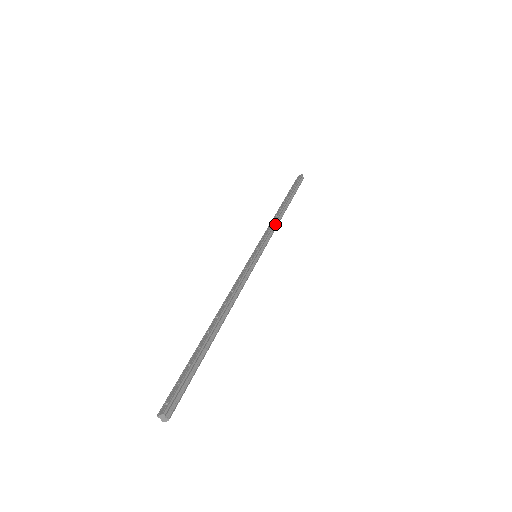
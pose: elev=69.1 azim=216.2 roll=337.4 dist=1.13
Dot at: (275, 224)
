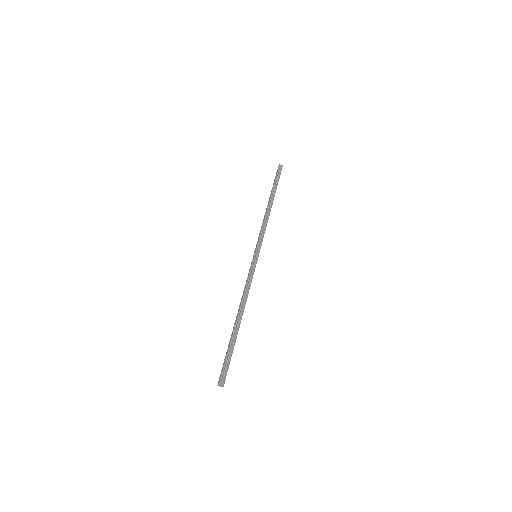
Dot at: (265, 223)
